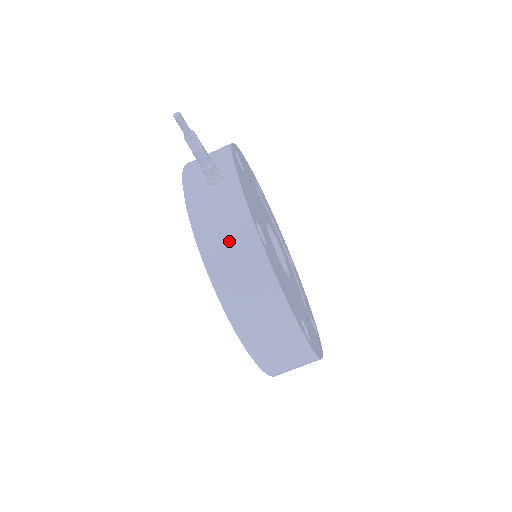
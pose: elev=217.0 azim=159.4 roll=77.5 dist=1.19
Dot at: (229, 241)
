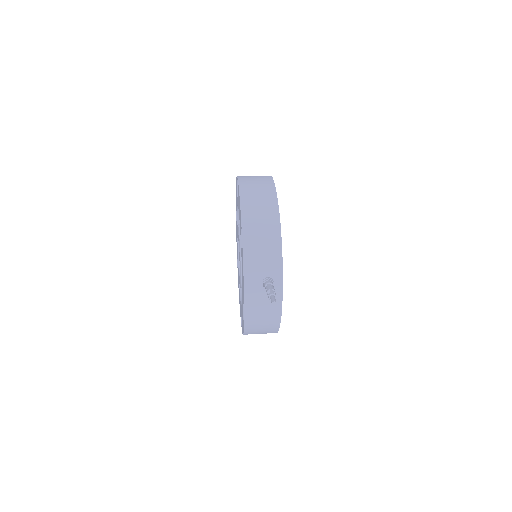
Dot at: (263, 320)
